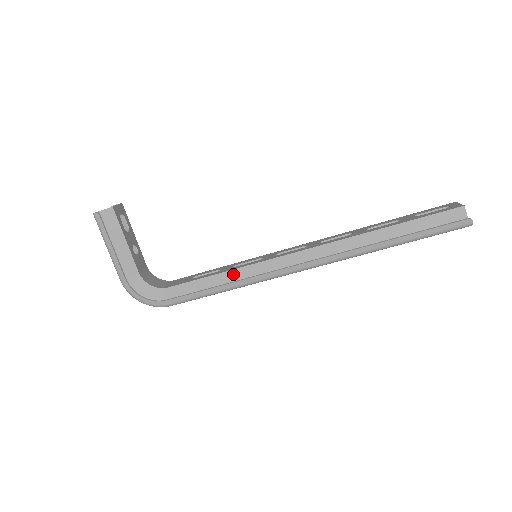
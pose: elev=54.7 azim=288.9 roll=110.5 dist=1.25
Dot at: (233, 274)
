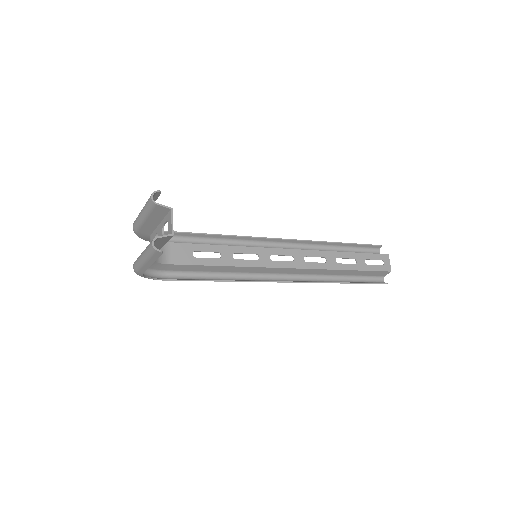
Dot at: (233, 268)
